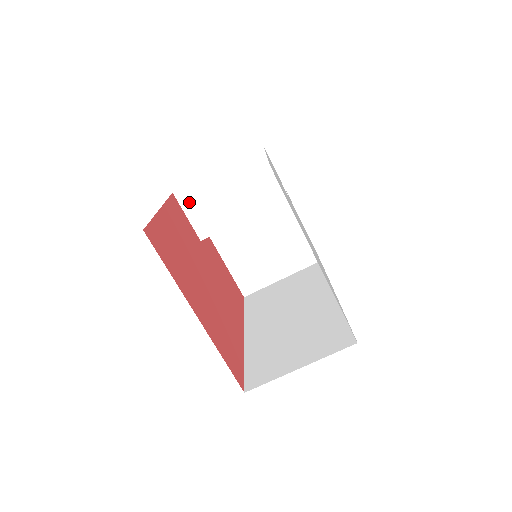
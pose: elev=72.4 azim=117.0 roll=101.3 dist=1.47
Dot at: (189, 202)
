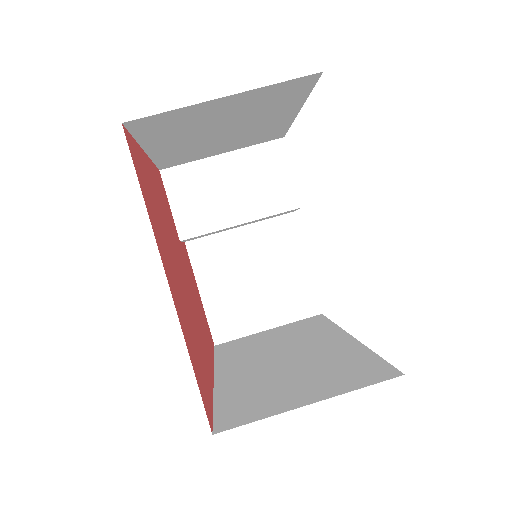
Dot at: (177, 187)
